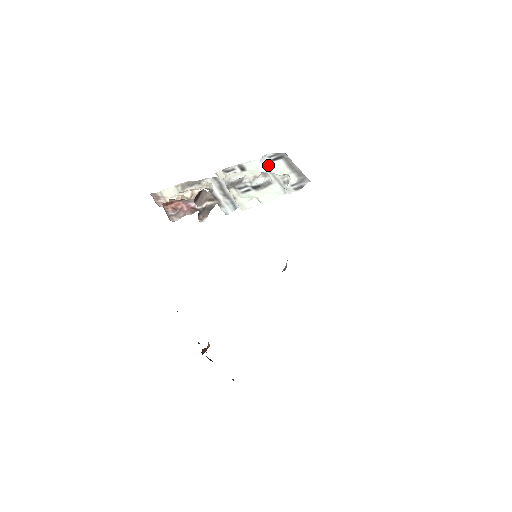
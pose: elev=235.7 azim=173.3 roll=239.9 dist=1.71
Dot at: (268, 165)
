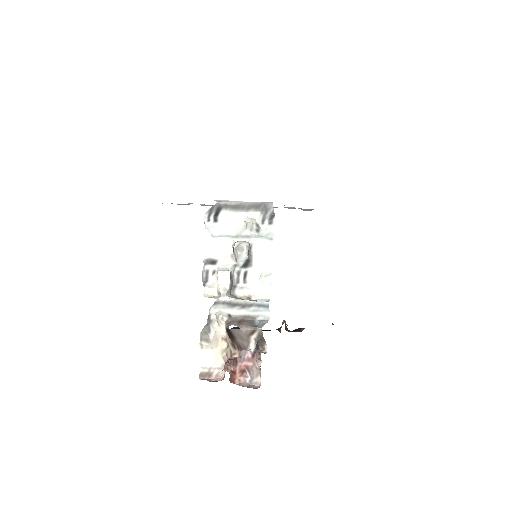
Dot at: (222, 231)
